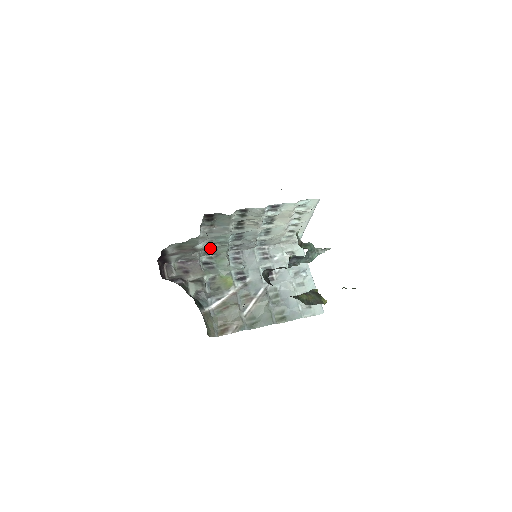
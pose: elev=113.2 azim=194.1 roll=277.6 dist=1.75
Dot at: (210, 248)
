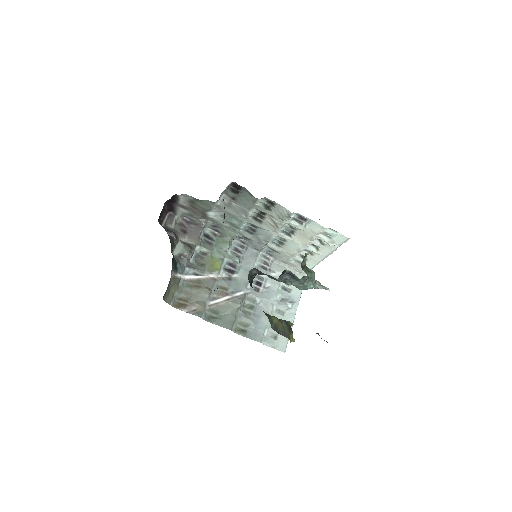
Dot at: (220, 223)
